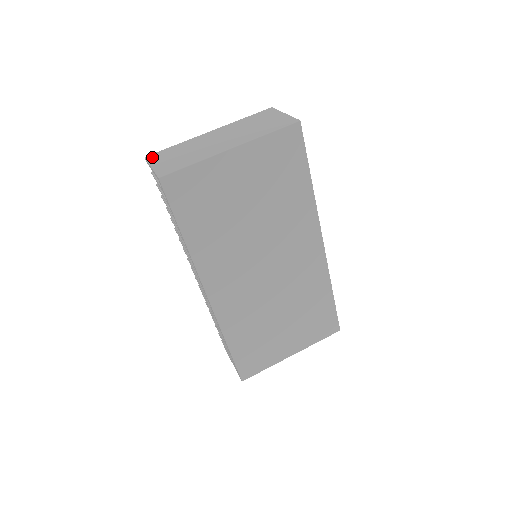
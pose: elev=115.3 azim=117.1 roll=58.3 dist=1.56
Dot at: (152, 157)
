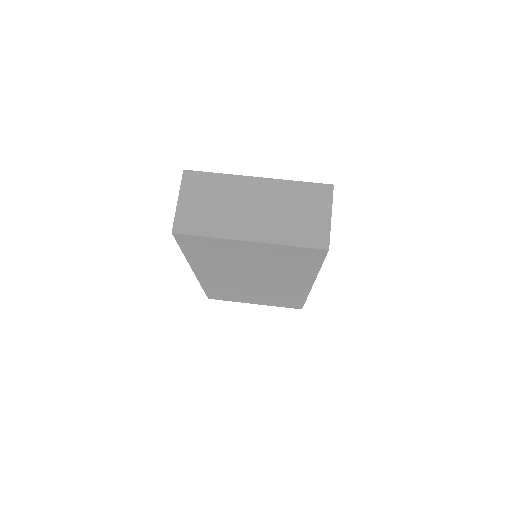
Dot at: (188, 179)
